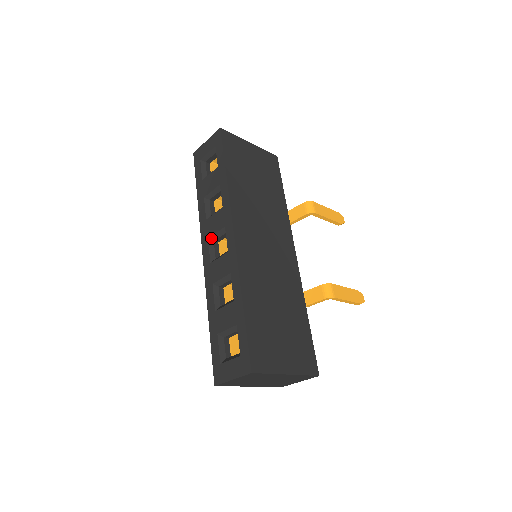
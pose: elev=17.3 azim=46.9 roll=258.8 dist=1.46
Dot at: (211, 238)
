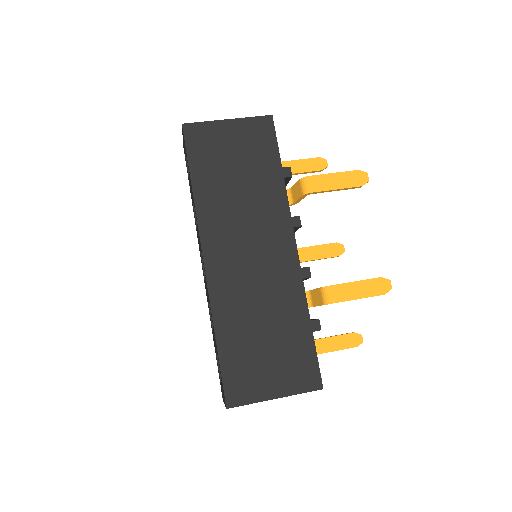
Dot at: occluded
